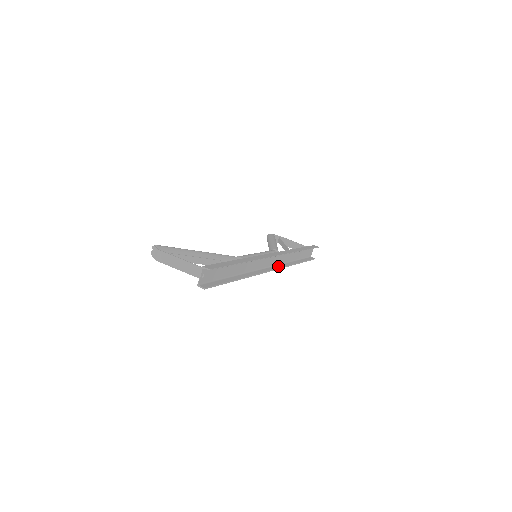
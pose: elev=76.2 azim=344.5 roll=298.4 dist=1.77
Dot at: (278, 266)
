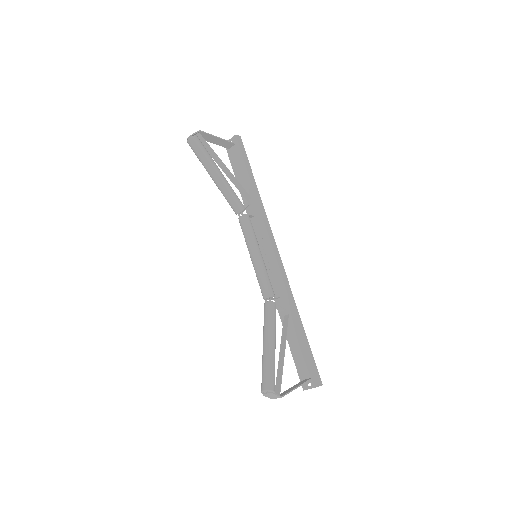
Dot at: (259, 240)
